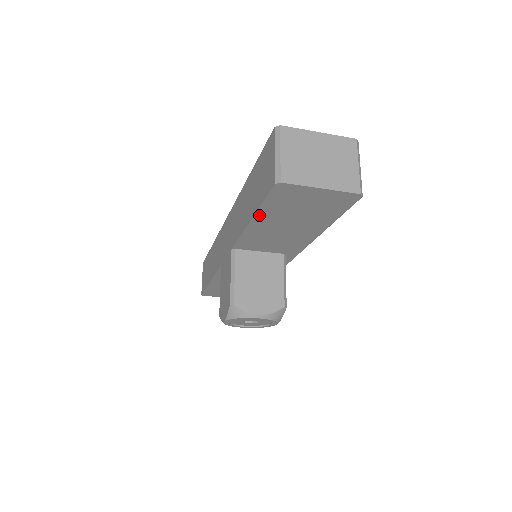
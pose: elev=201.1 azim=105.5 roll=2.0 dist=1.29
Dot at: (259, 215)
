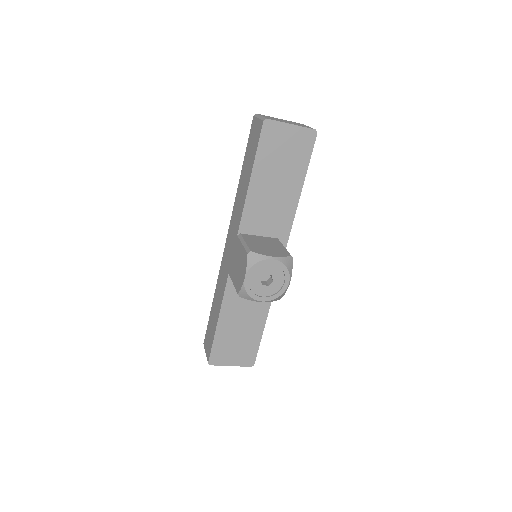
Dot at: (256, 168)
